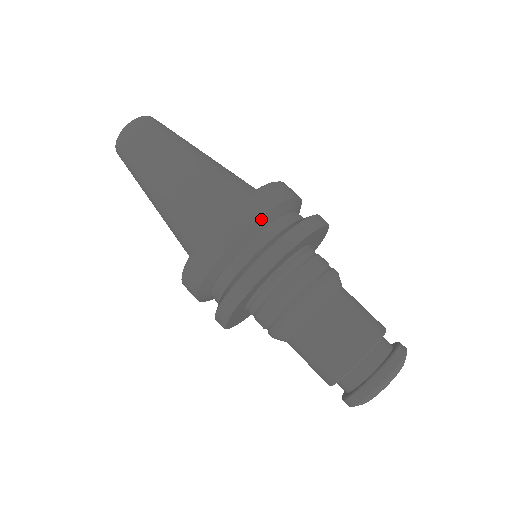
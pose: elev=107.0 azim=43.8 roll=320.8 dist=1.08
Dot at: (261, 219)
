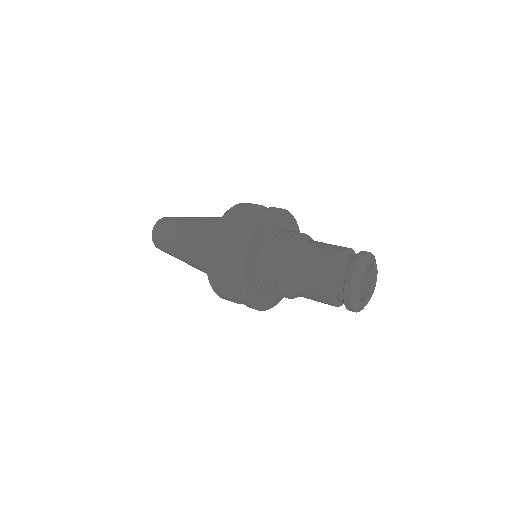
Dot at: (235, 221)
